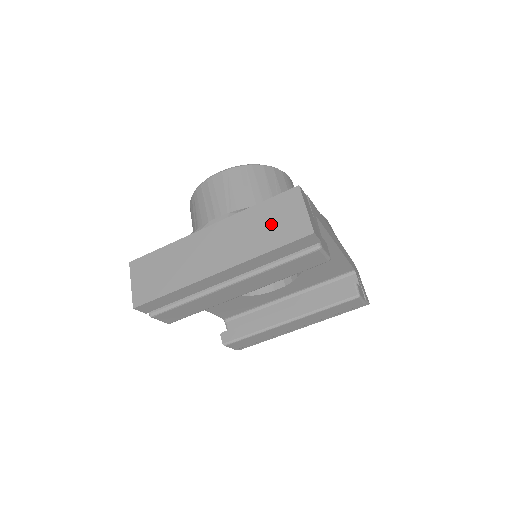
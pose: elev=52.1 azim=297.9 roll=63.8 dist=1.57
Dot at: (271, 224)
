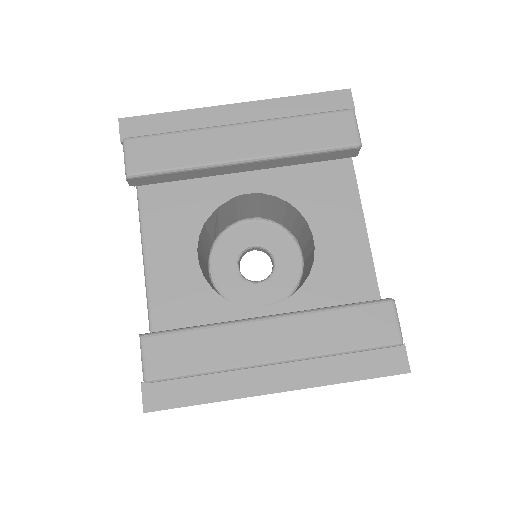
Dot at: occluded
